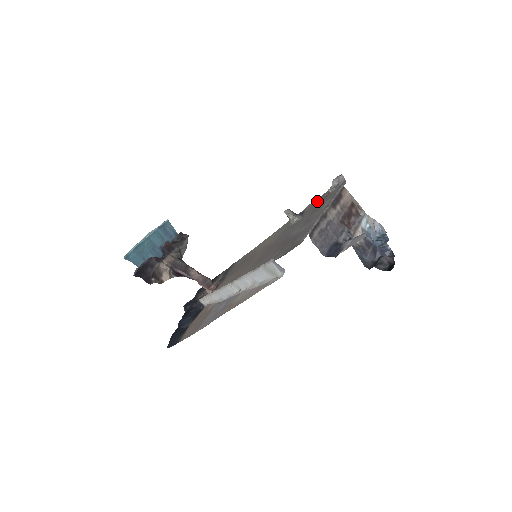
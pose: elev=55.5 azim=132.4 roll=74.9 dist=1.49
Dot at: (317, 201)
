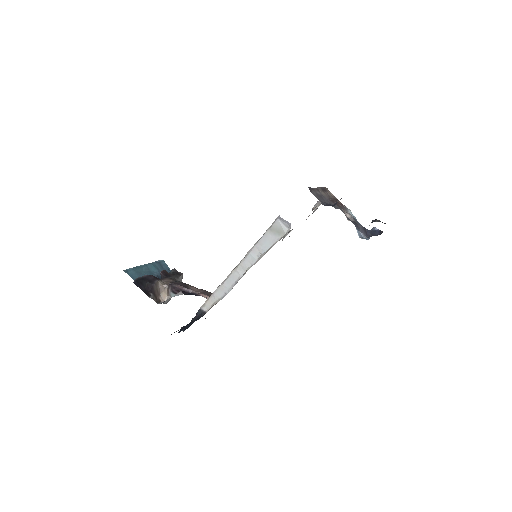
Dot at: occluded
